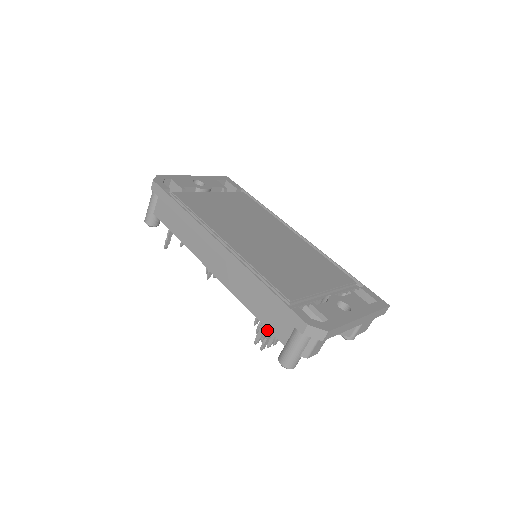
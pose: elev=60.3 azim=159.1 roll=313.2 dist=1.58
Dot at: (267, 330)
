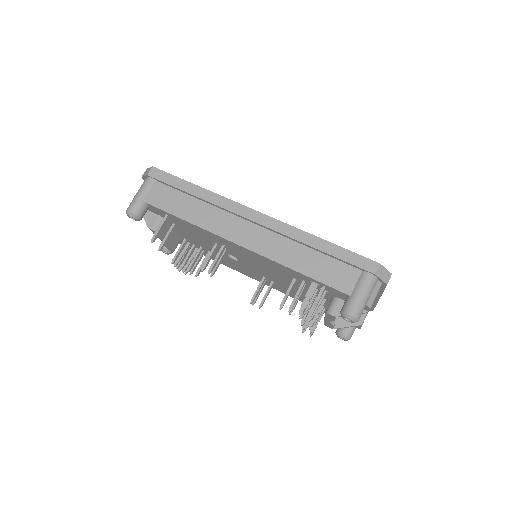
Dot at: (309, 300)
